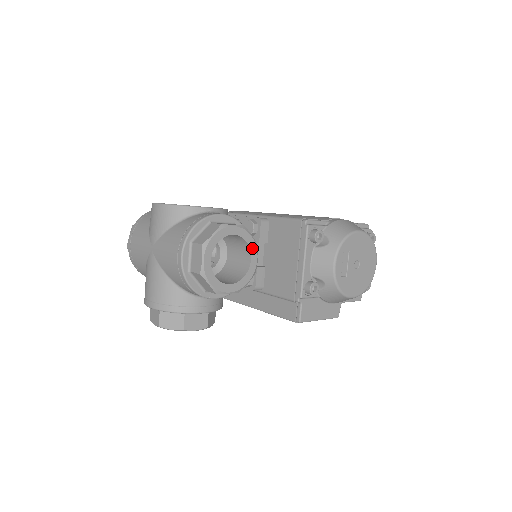
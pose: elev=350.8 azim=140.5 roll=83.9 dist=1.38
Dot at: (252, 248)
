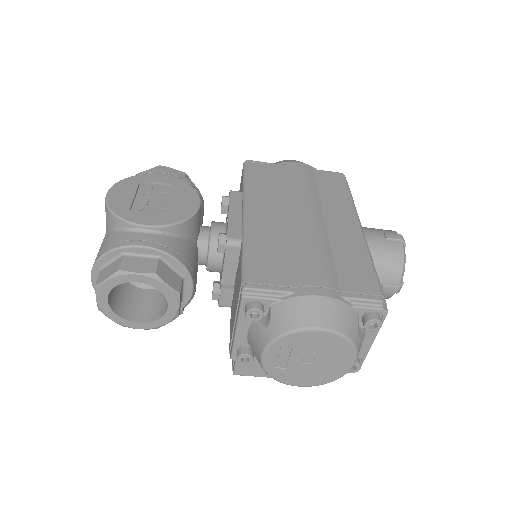
Dot at: (168, 296)
